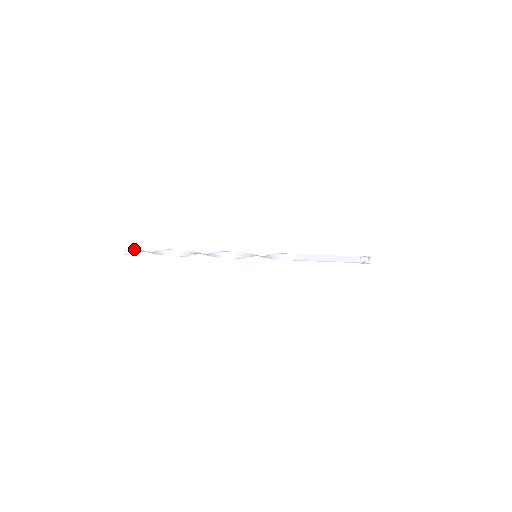
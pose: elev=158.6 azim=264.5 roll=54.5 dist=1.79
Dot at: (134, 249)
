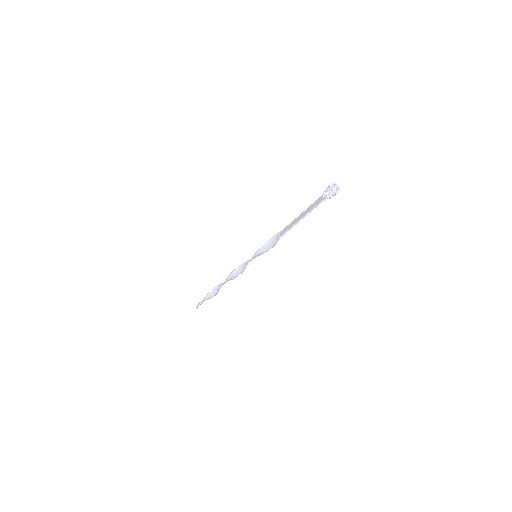
Dot at: occluded
